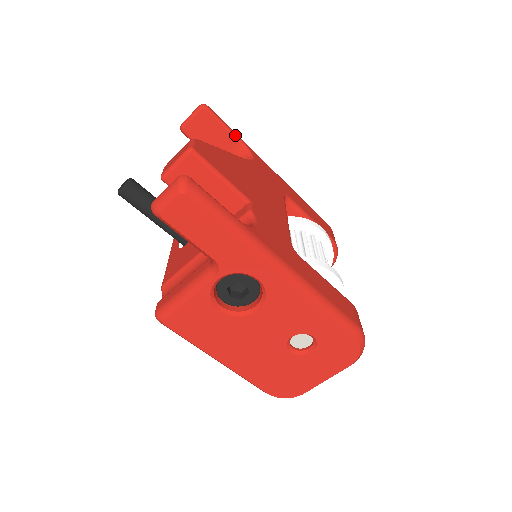
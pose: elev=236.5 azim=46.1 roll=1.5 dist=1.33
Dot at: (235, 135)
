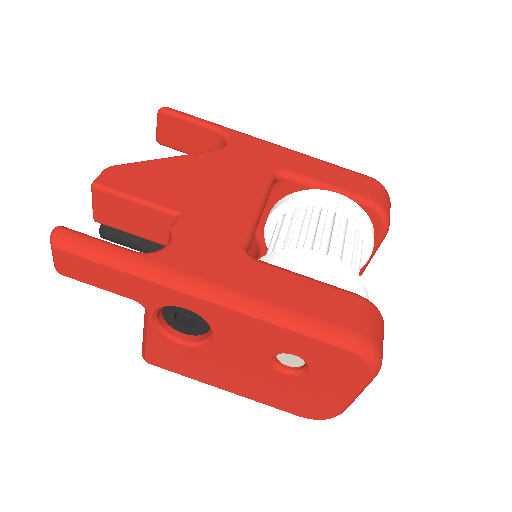
Dot at: (205, 124)
